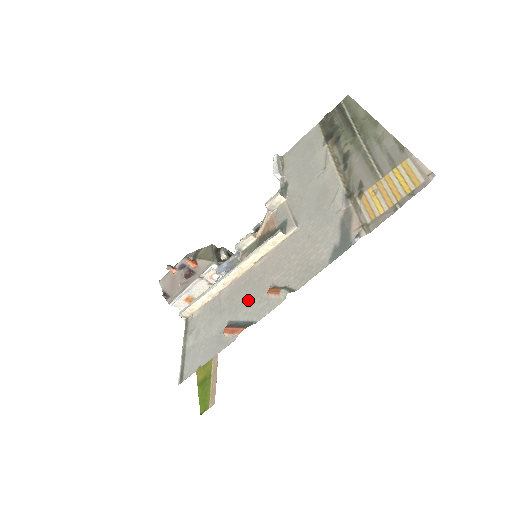
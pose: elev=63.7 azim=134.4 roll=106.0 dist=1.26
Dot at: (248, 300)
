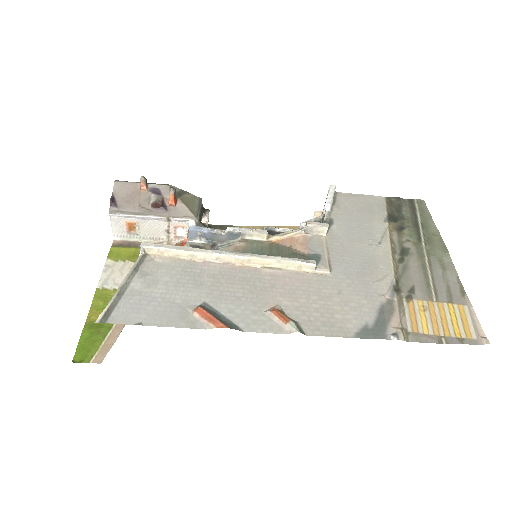
Dot at: (241, 299)
